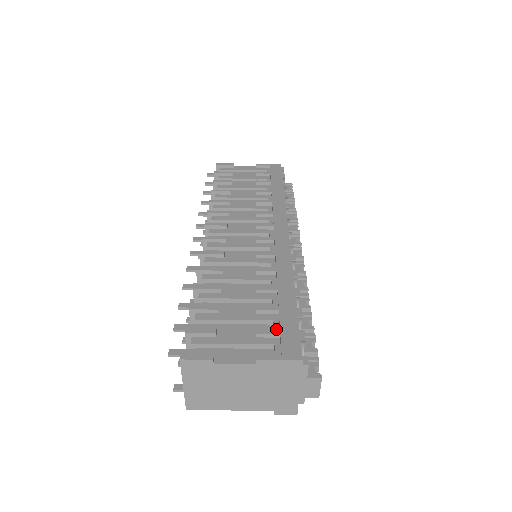
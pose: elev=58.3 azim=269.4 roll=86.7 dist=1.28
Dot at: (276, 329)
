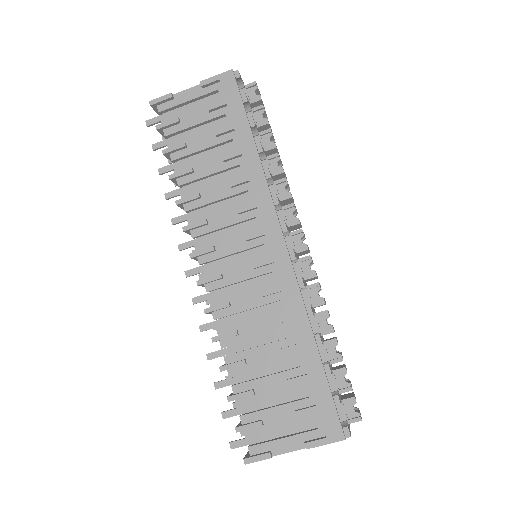
Dot at: (313, 407)
